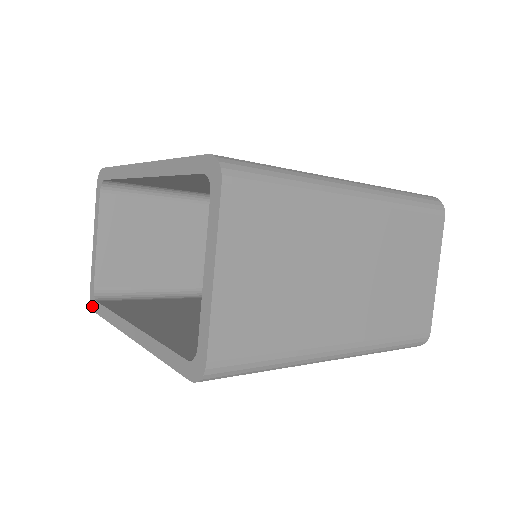
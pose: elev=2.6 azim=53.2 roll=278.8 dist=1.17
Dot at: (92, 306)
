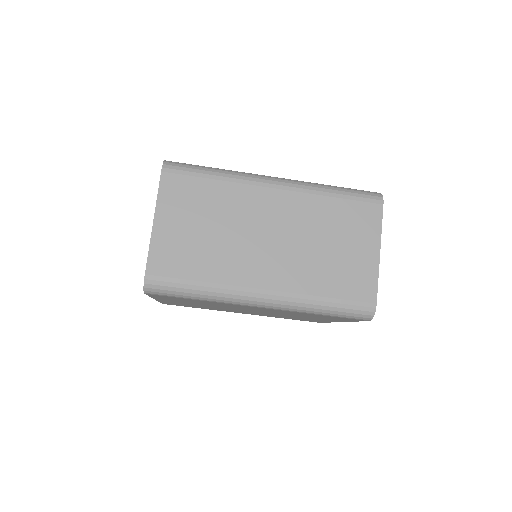
Dot at: occluded
